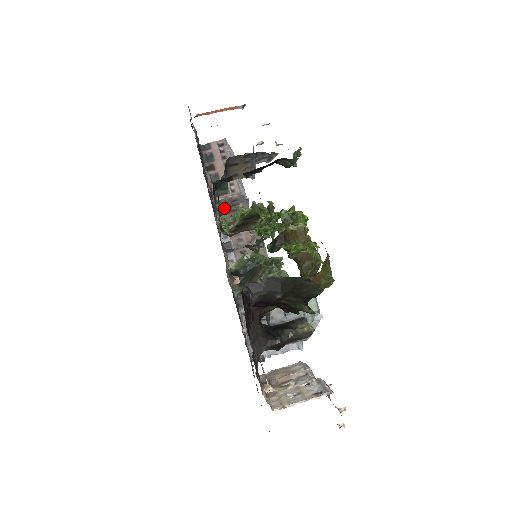
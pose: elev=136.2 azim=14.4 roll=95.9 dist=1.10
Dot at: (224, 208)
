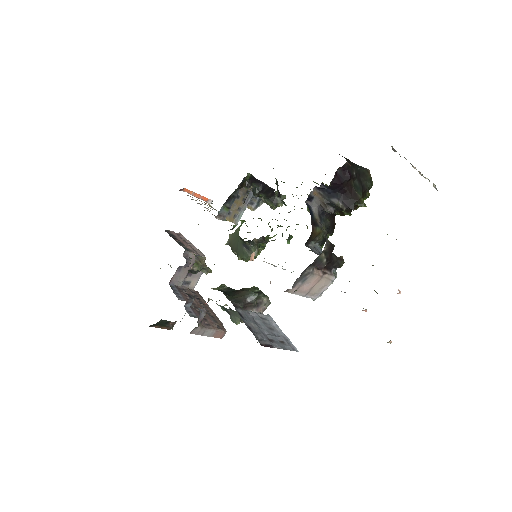
Dot at: (190, 263)
